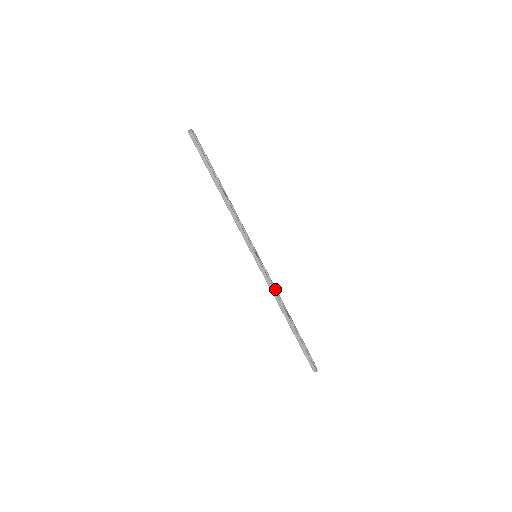
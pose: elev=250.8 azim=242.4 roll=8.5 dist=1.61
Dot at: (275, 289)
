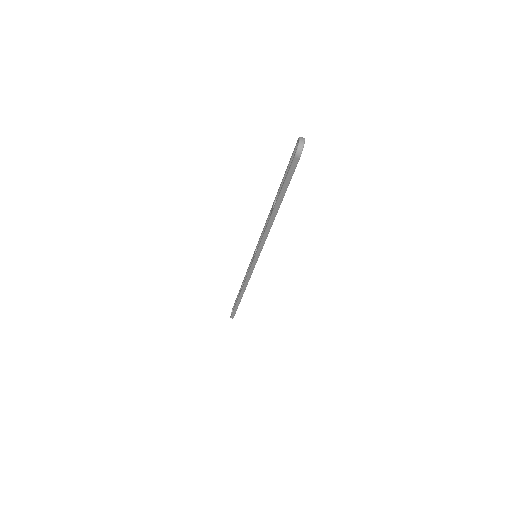
Dot at: occluded
